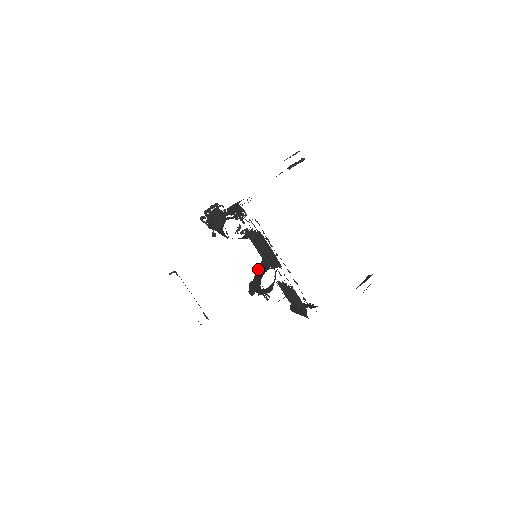
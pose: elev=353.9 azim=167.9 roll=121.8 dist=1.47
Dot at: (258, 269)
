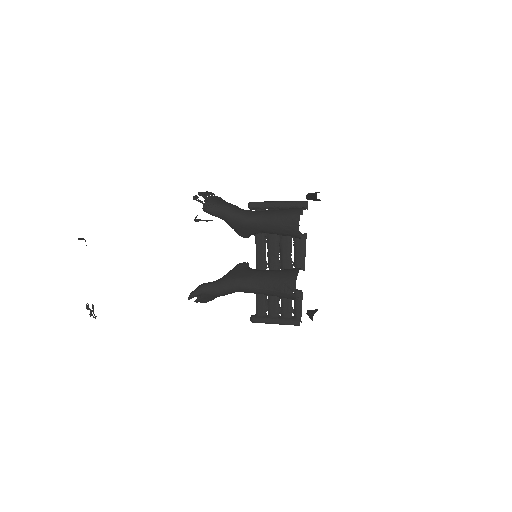
Dot at: (239, 270)
